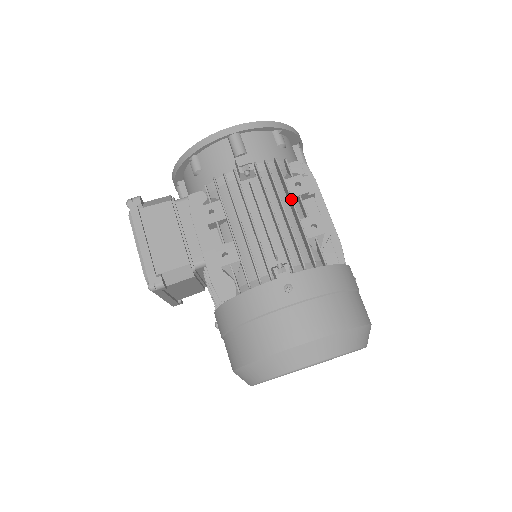
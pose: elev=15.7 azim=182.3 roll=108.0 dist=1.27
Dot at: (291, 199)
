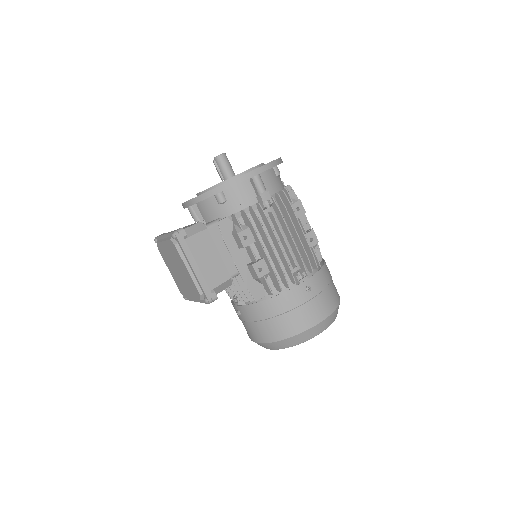
Dot at: (299, 223)
